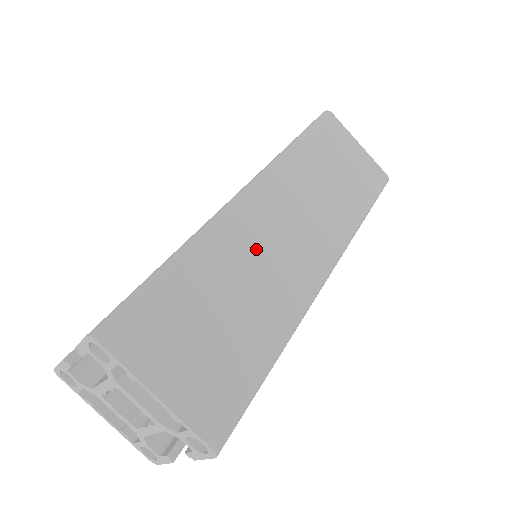
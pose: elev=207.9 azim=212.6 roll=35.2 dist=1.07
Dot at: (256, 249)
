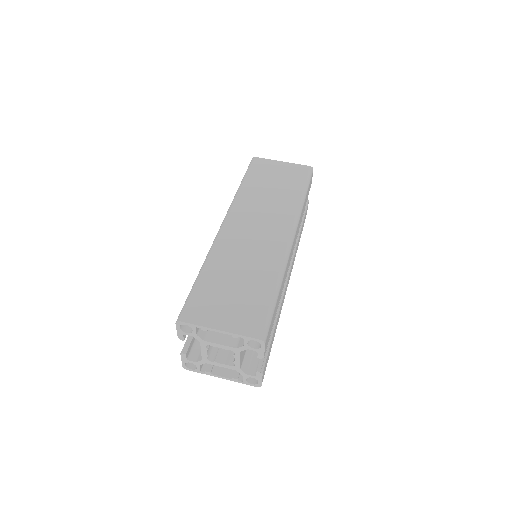
Dot at: (241, 248)
